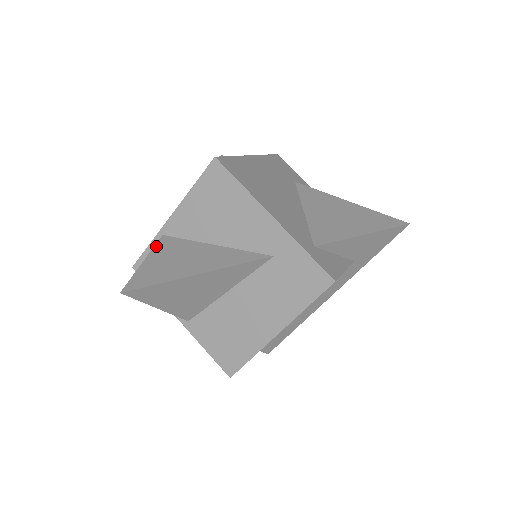
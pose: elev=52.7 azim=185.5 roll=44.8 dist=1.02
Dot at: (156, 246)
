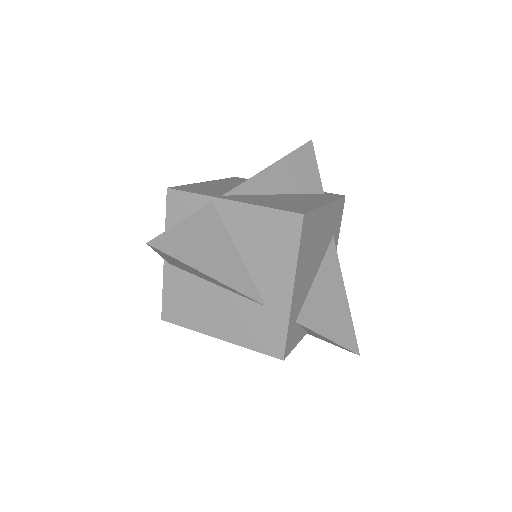
Dot at: (200, 212)
